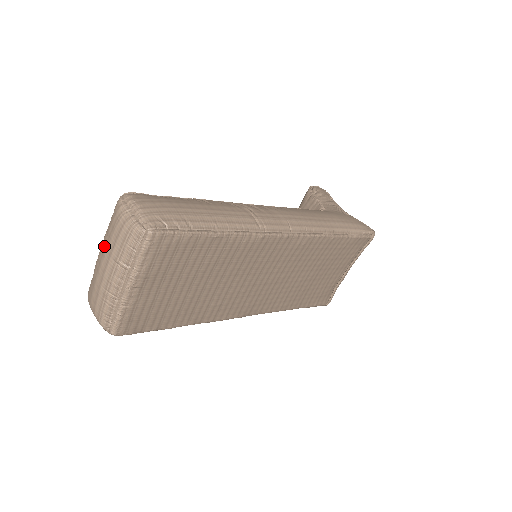
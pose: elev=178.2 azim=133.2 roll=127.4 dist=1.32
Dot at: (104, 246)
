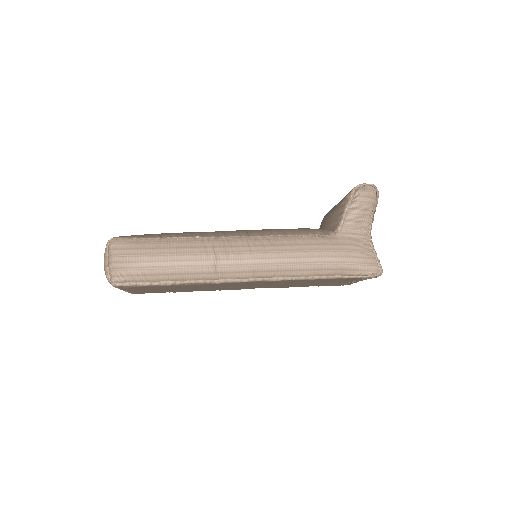
Dot at: occluded
